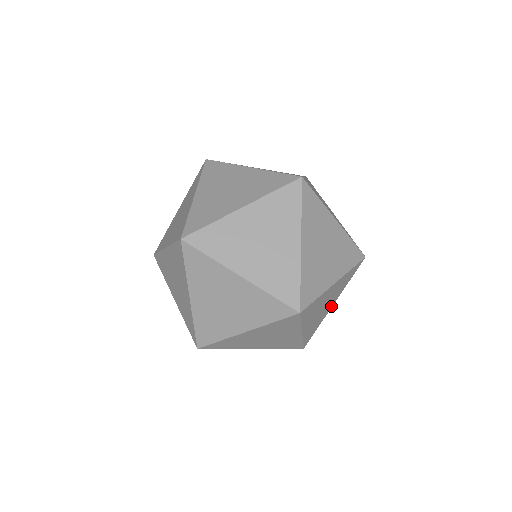
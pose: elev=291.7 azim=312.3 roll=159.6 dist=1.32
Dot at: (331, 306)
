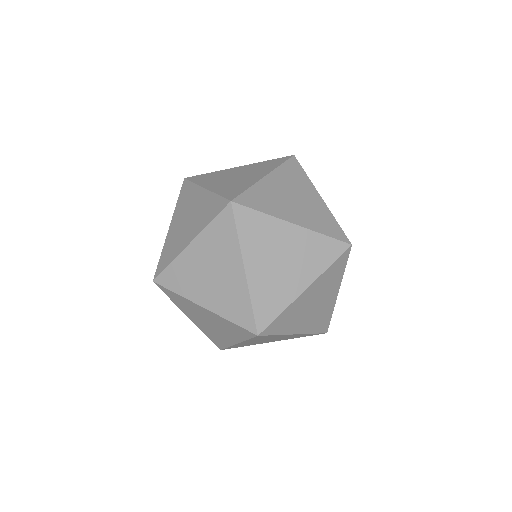
Dot at: occluded
